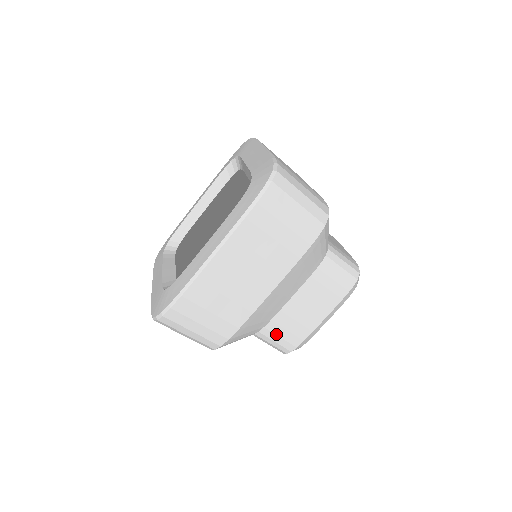
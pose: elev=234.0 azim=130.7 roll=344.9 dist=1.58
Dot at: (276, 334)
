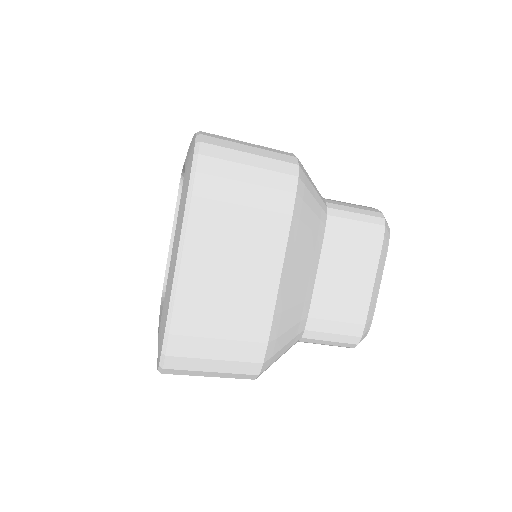
Dot at: occluded
